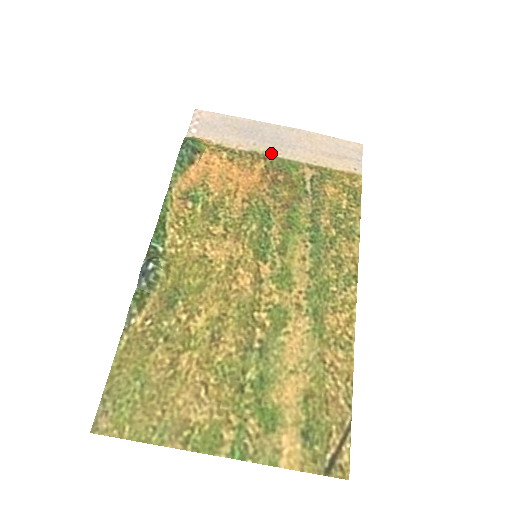
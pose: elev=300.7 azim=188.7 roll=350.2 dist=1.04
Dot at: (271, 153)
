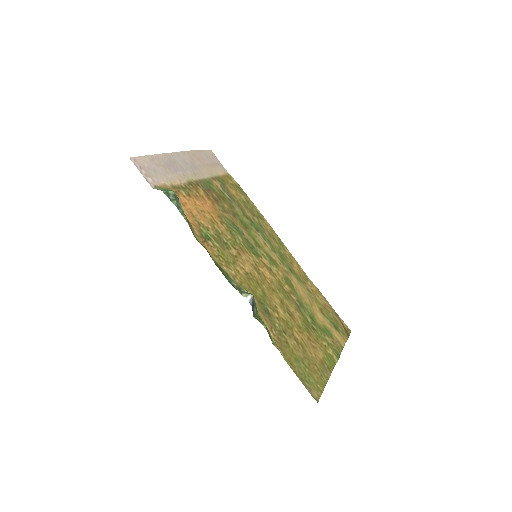
Dot at: (196, 178)
